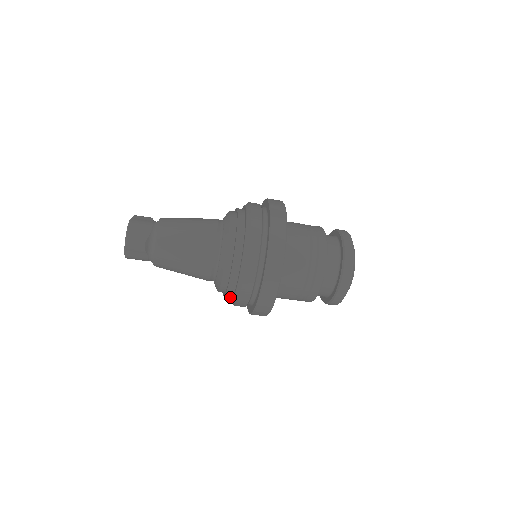
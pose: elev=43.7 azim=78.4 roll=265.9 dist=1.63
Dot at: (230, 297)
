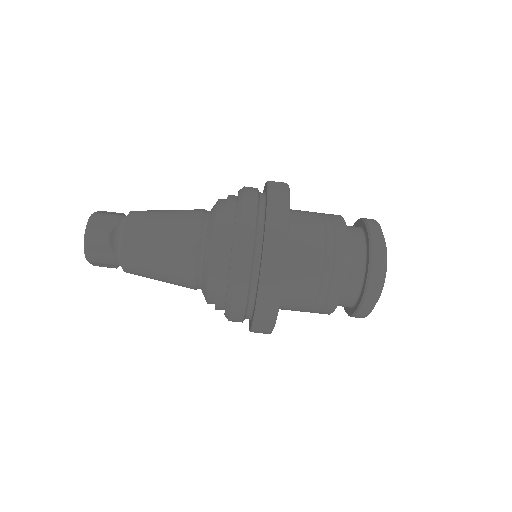
Dot at: occluded
